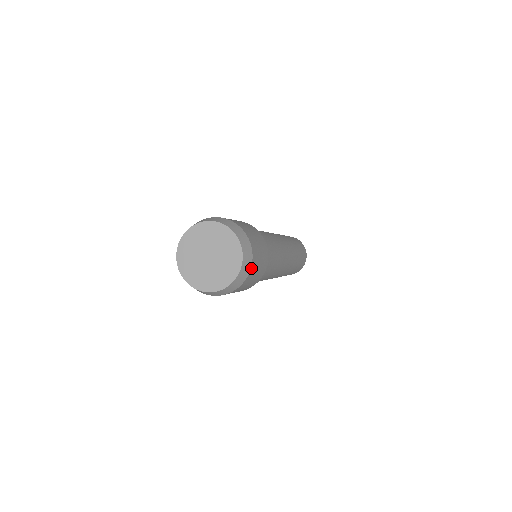
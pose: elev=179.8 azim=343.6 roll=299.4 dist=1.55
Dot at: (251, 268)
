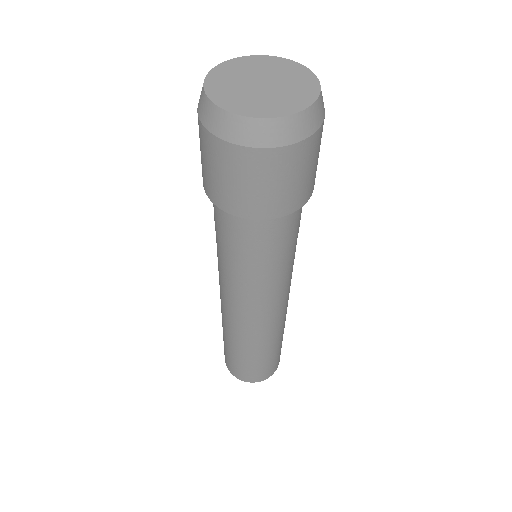
Dot at: occluded
